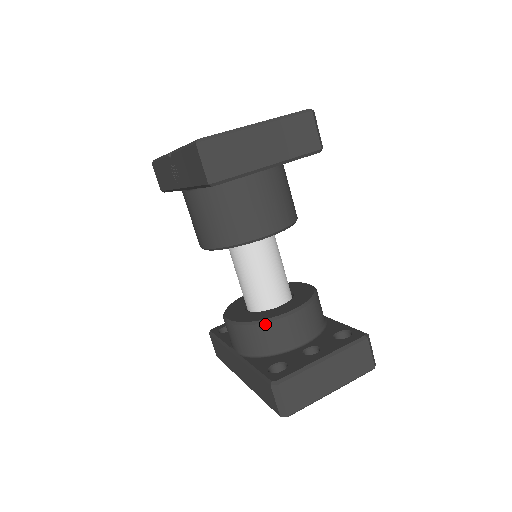
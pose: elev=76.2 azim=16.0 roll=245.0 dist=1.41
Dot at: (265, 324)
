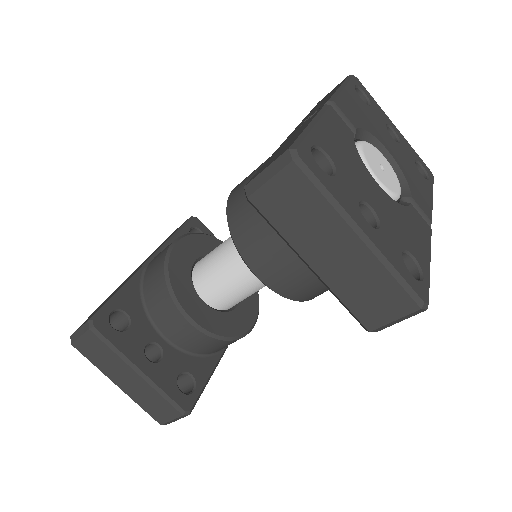
Dot at: (168, 292)
